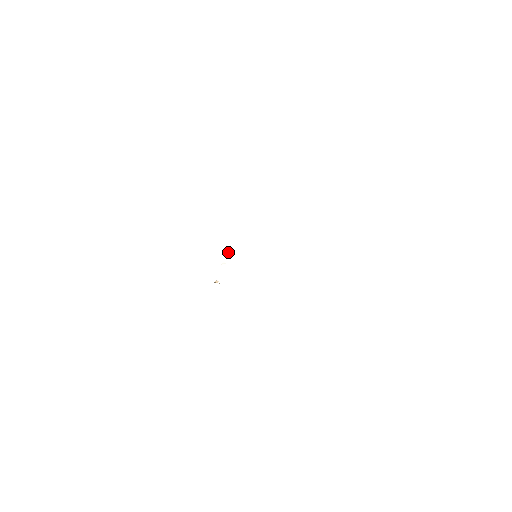
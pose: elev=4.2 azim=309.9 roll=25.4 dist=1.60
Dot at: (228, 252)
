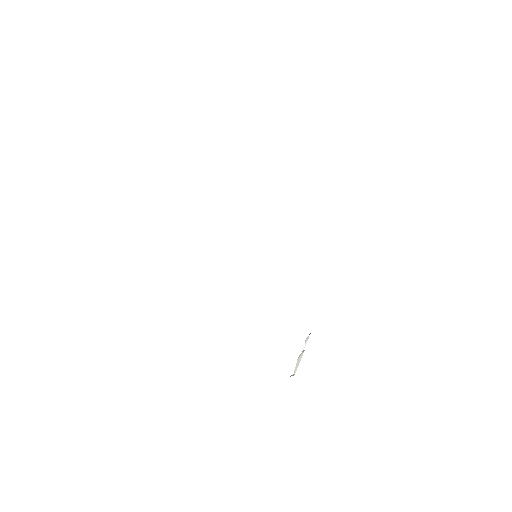
Dot at: (308, 337)
